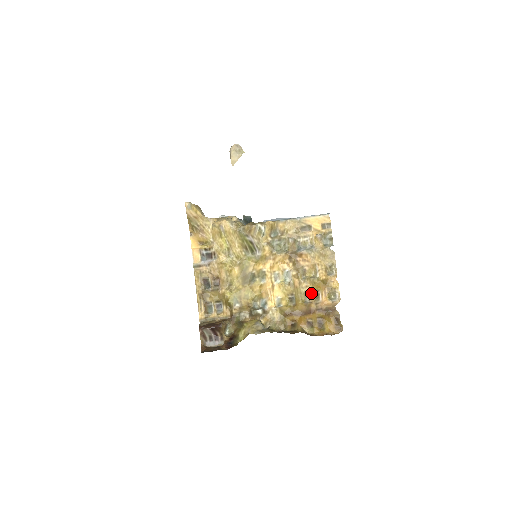
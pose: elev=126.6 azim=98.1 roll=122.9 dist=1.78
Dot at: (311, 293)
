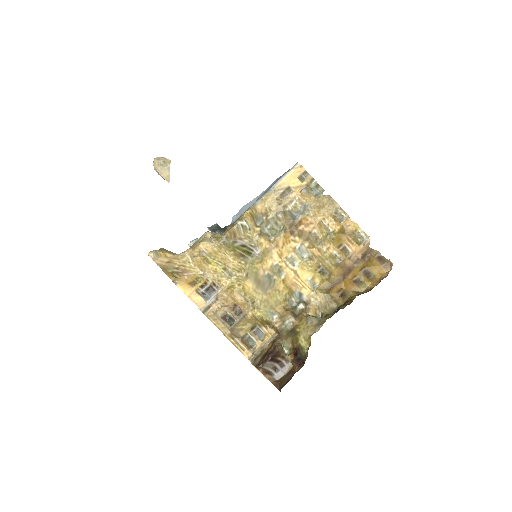
Dot at: (337, 252)
